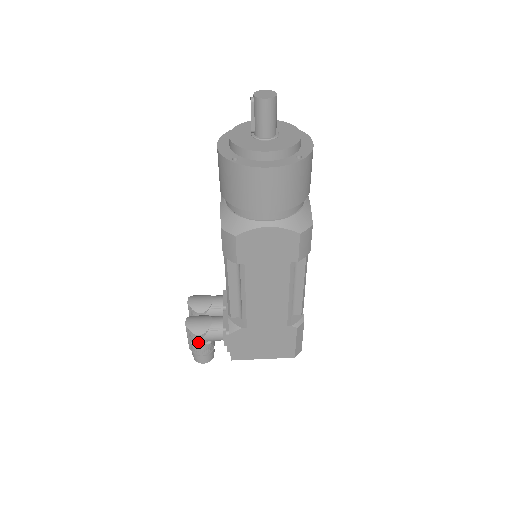
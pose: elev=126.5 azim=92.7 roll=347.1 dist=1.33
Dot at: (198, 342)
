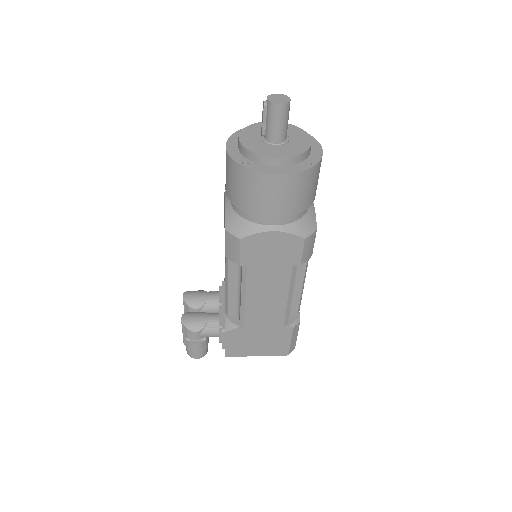
Dot at: (193, 338)
